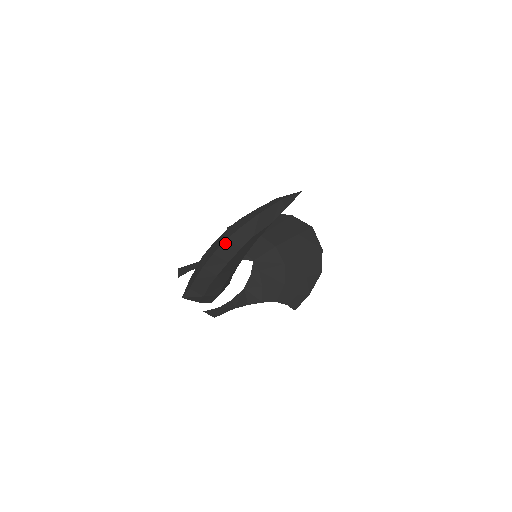
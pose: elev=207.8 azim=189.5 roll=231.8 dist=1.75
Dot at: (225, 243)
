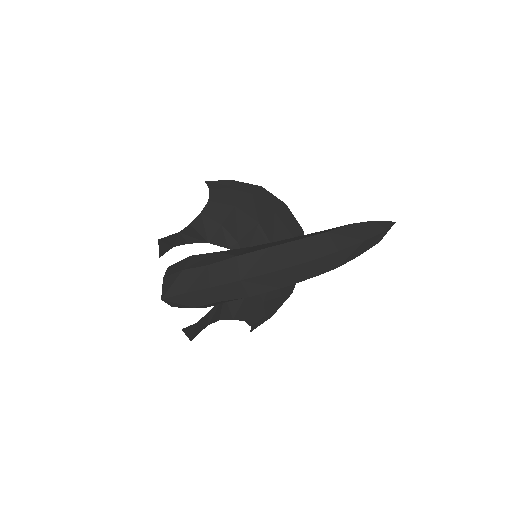
Dot at: (303, 264)
